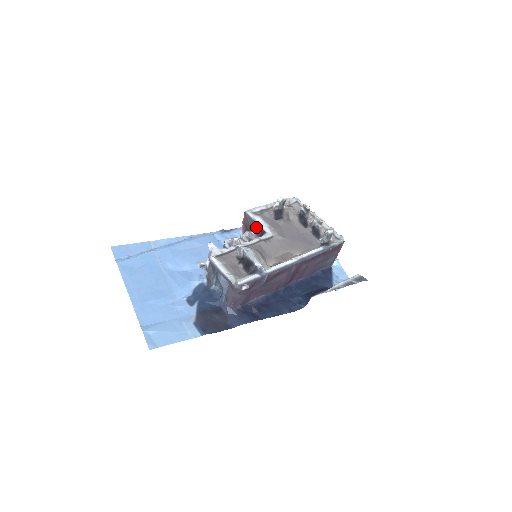
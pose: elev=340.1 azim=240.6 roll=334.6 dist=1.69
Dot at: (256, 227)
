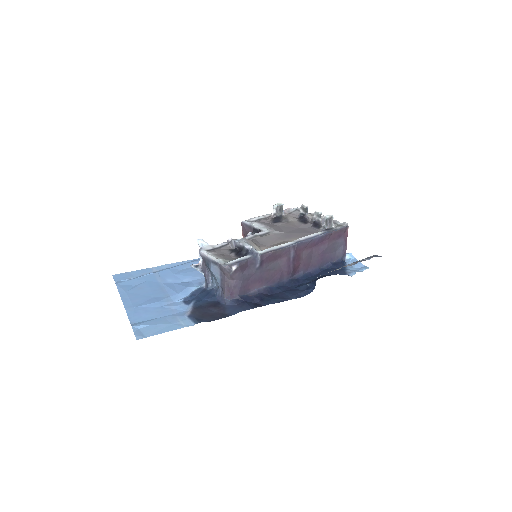
Dot at: (253, 230)
